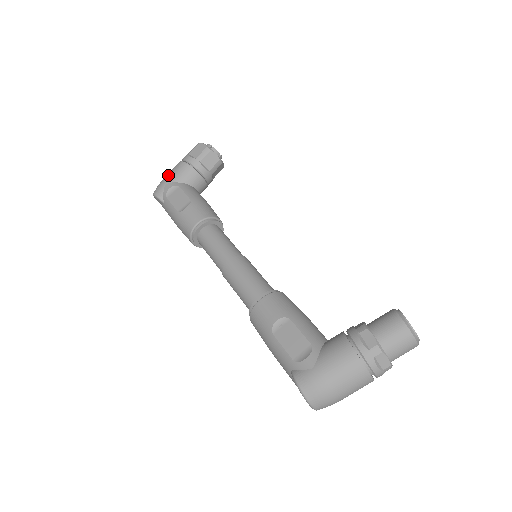
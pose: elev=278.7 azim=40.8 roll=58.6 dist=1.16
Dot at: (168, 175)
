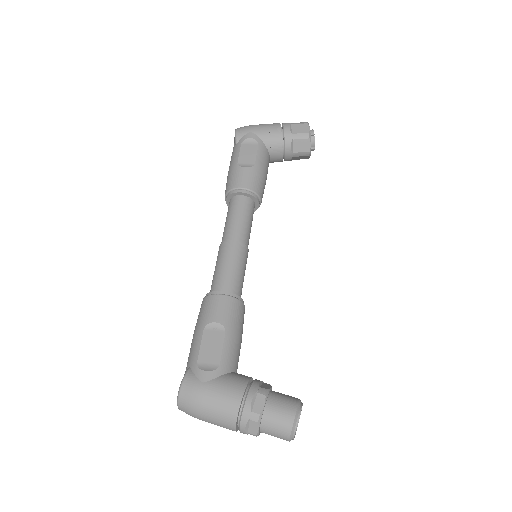
Dot at: (260, 126)
